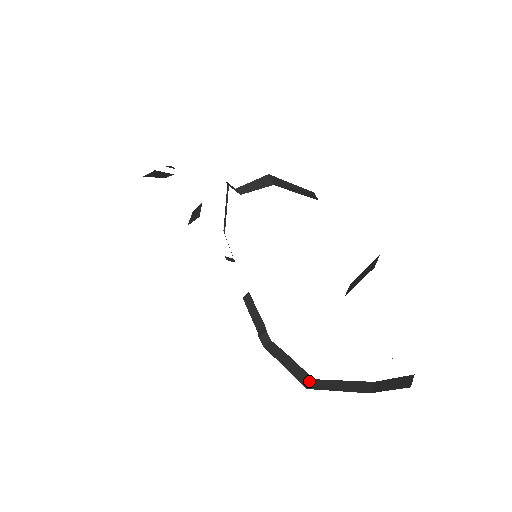
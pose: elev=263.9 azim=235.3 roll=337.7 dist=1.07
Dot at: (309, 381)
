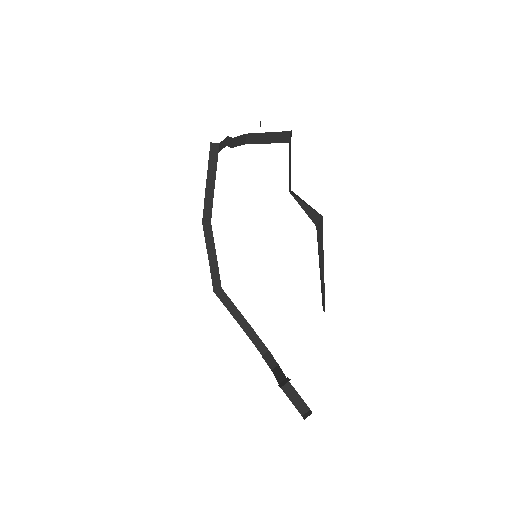
Dot at: (218, 287)
